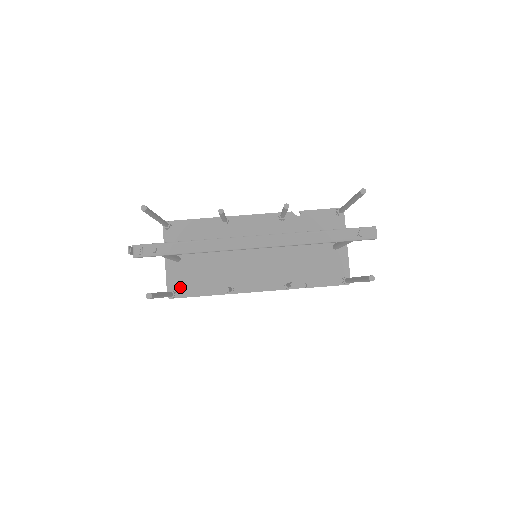
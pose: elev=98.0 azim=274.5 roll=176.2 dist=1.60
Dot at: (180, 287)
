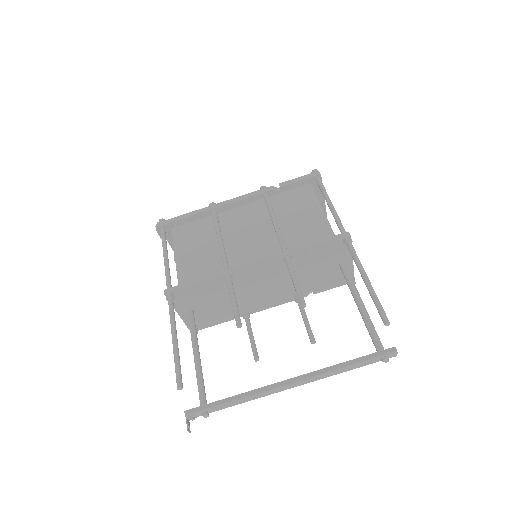
Dot at: (200, 324)
